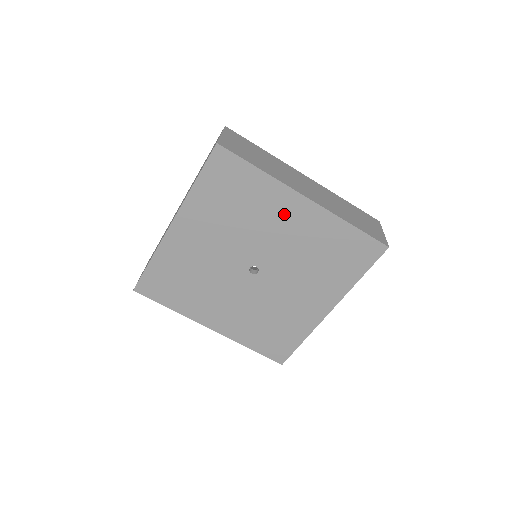
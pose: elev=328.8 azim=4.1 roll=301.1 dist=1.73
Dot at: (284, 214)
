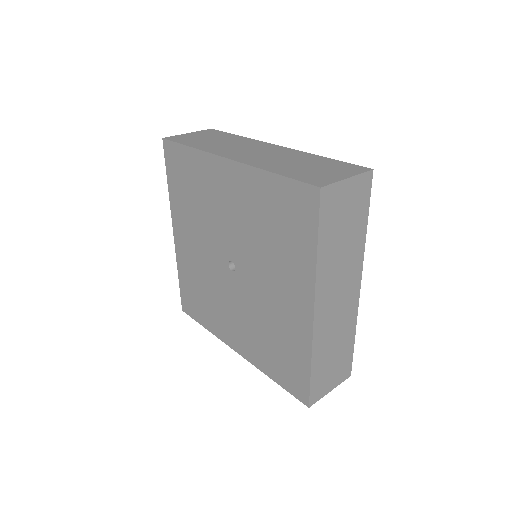
Dot at: (222, 187)
